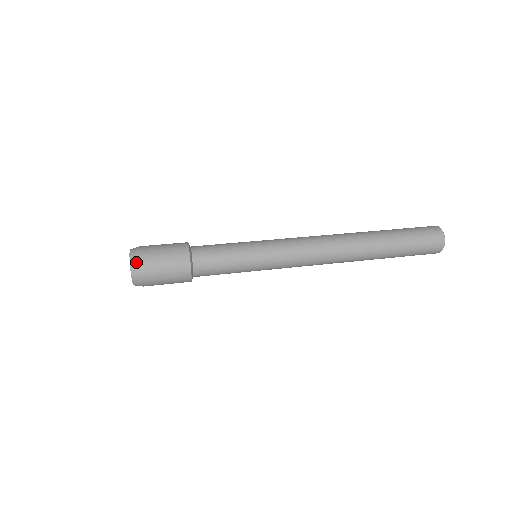
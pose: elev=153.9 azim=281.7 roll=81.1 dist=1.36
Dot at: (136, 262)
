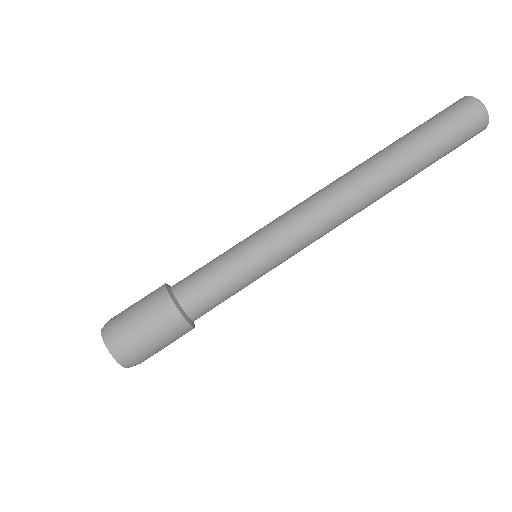
Dot at: occluded
